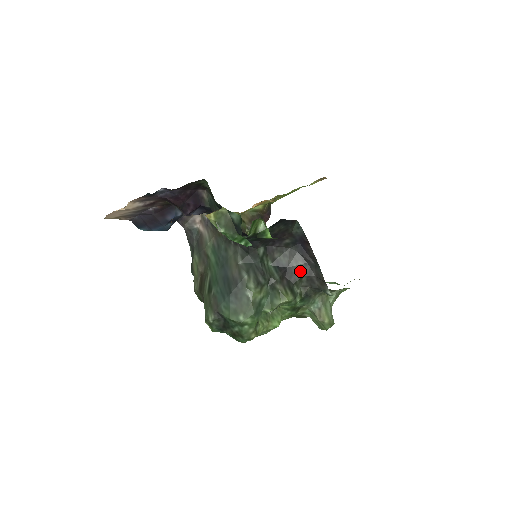
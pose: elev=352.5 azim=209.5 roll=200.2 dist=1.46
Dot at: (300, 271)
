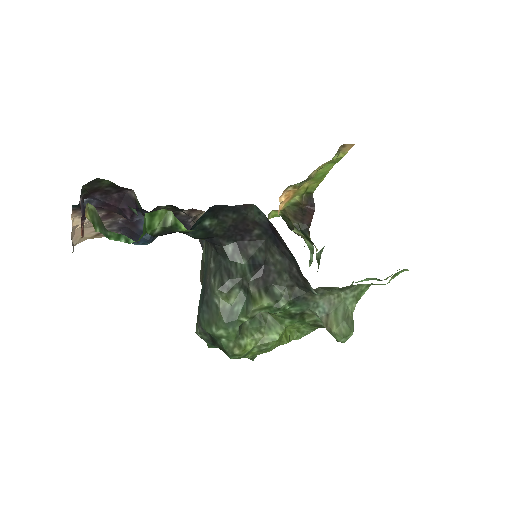
Dot at: (279, 267)
